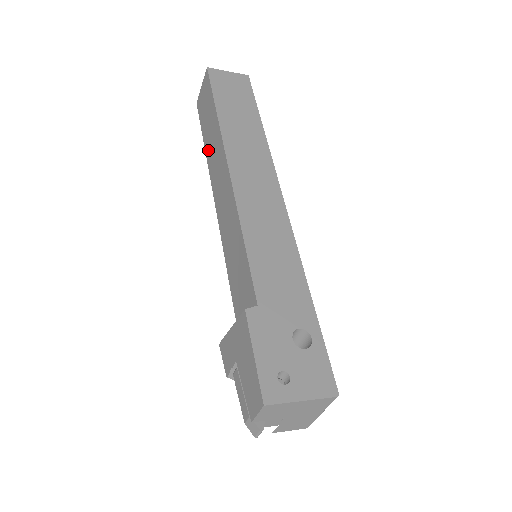
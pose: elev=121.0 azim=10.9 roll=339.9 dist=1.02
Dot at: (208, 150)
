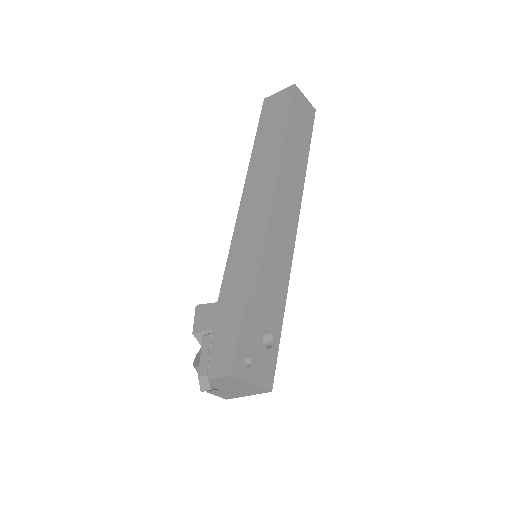
Dot at: (258, 147)
